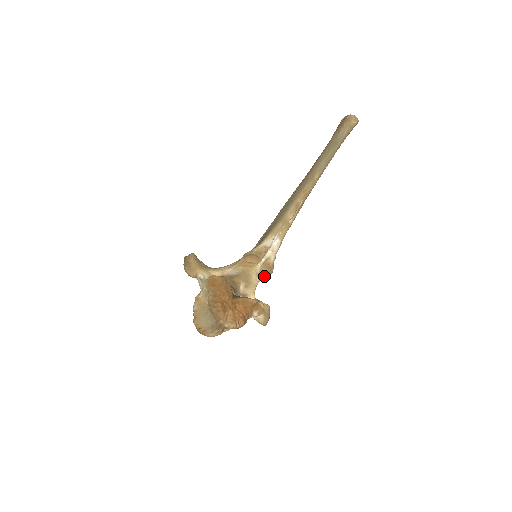
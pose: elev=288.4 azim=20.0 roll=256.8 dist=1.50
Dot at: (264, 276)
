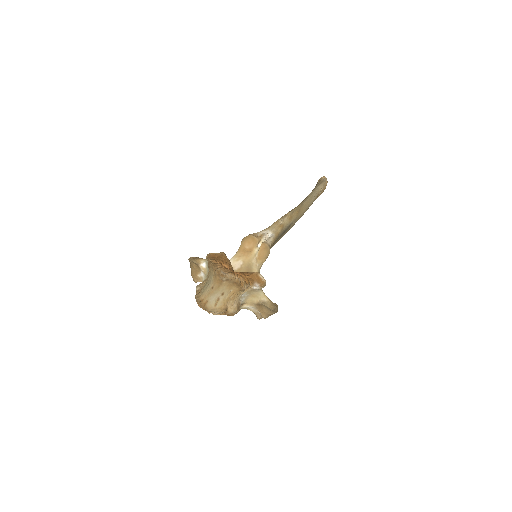
Dot at: (263, 259)
